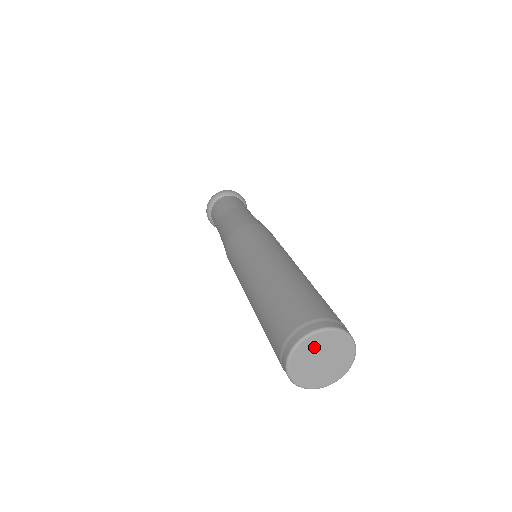
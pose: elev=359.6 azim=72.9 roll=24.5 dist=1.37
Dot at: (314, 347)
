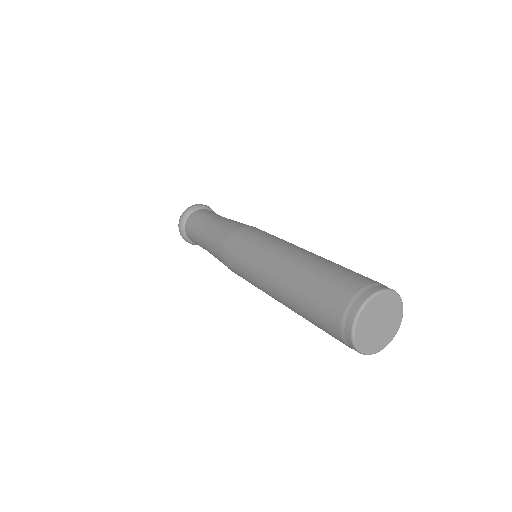
Dot at: (384, 305)
